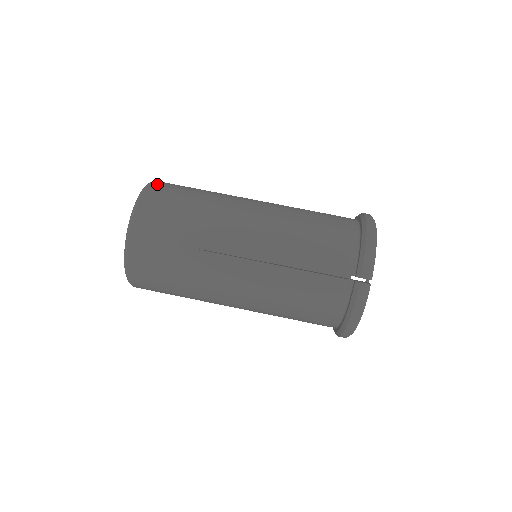
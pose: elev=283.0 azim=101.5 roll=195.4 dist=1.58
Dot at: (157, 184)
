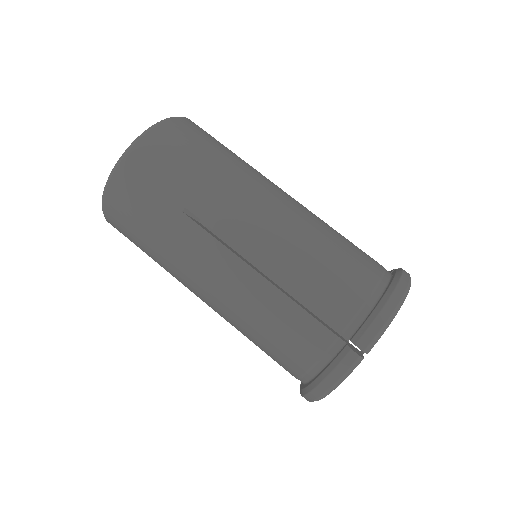
Dot at: (185, 121)
